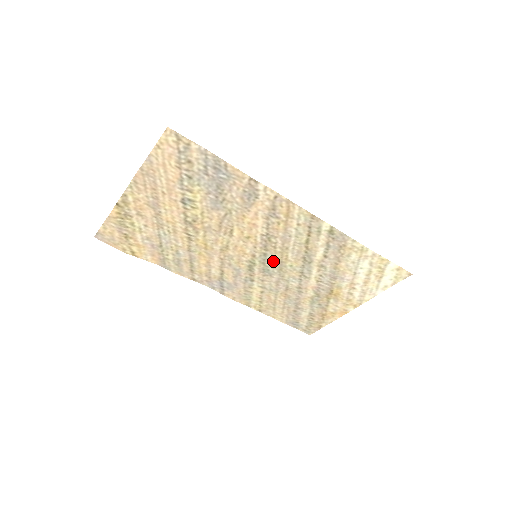
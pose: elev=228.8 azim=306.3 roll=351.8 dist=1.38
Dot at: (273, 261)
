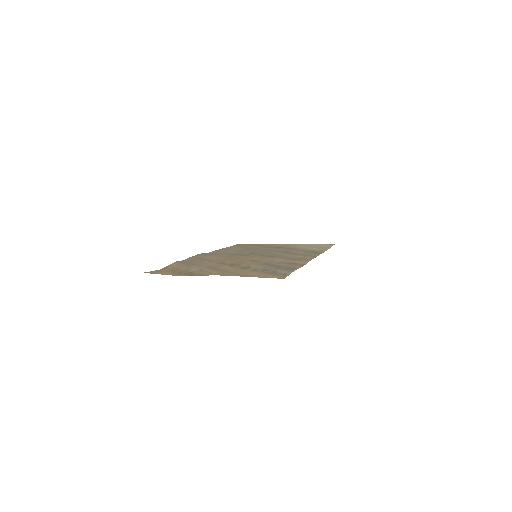
Dot at: (264, 254)
